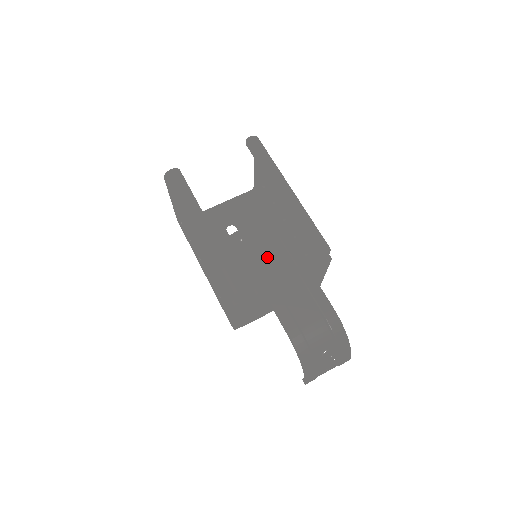
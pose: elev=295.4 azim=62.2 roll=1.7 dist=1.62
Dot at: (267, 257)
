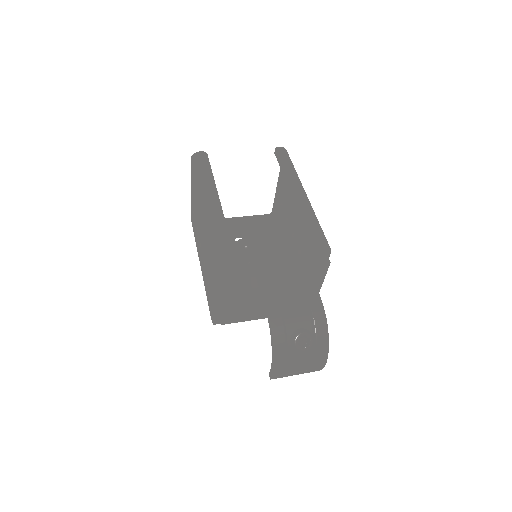
Dot at: occluded
